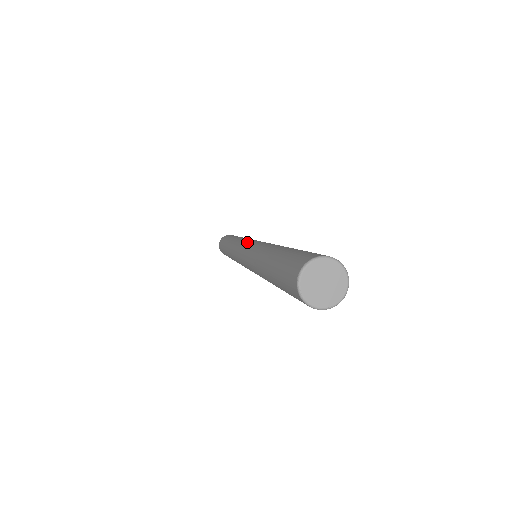
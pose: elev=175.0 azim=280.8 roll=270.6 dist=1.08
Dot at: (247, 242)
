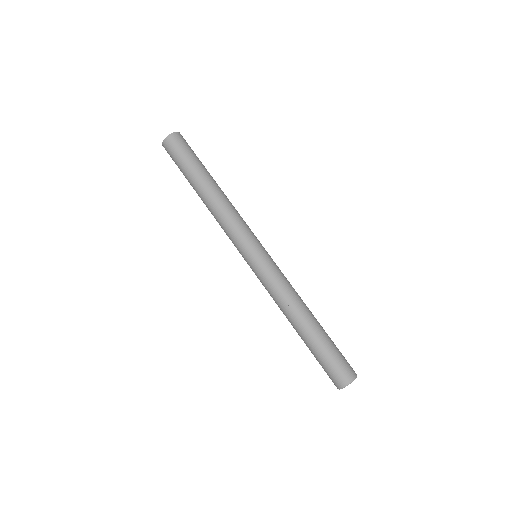
Dot at: (251, 252)
